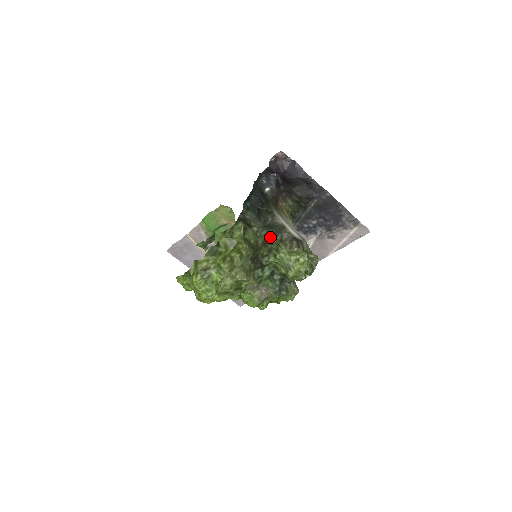
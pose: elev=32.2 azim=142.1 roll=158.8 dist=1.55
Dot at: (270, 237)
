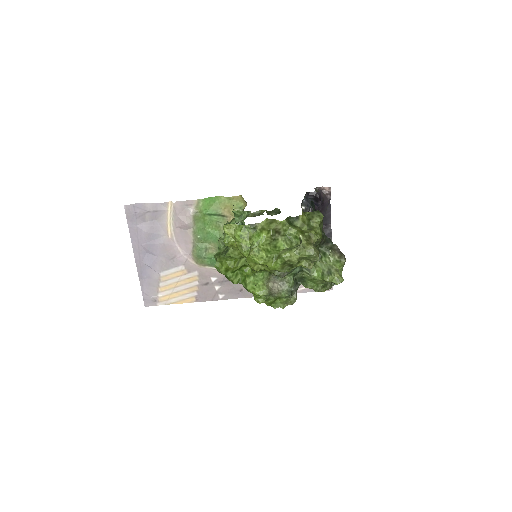
Dot at: (324, 240)
